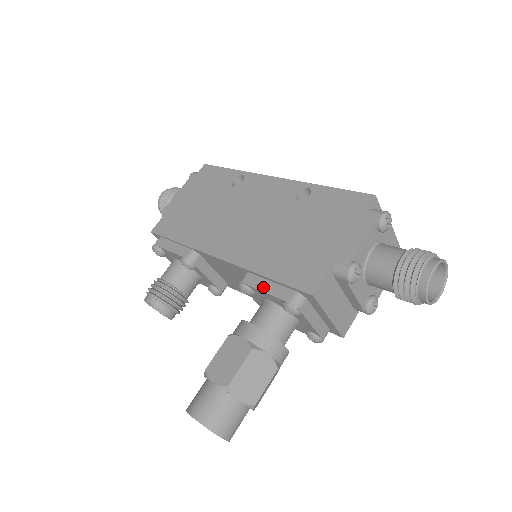
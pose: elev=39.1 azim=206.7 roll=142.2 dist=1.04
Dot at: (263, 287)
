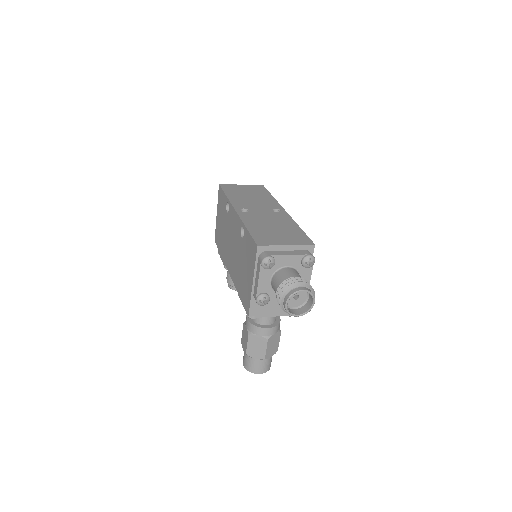
Dot at: occluded
